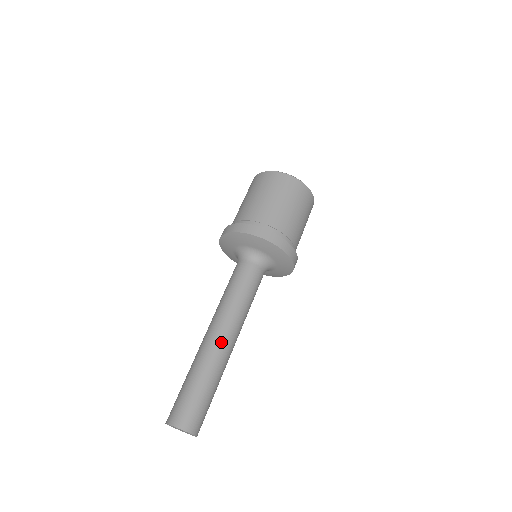
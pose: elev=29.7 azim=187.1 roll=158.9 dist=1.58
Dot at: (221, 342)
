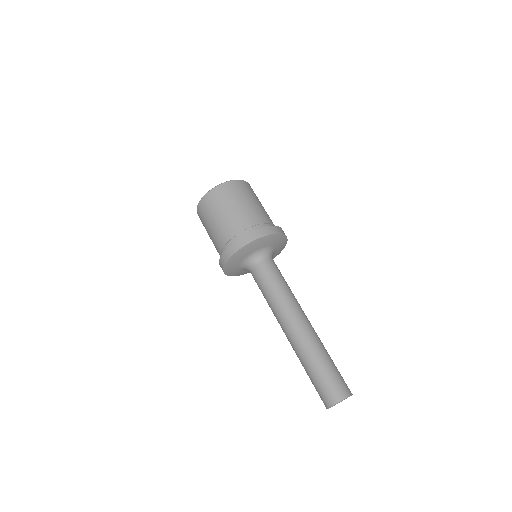
Dot at: (308, 325)
